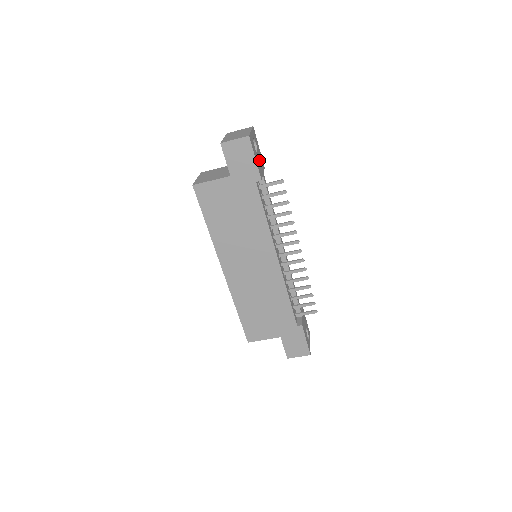
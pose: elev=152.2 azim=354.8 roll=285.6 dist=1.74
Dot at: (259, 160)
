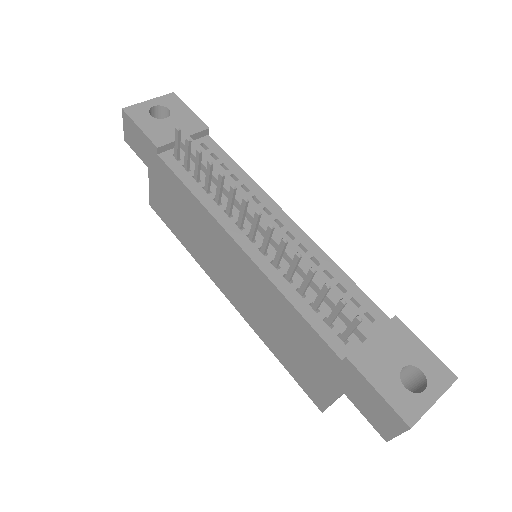
Dot at: (171, 125)
